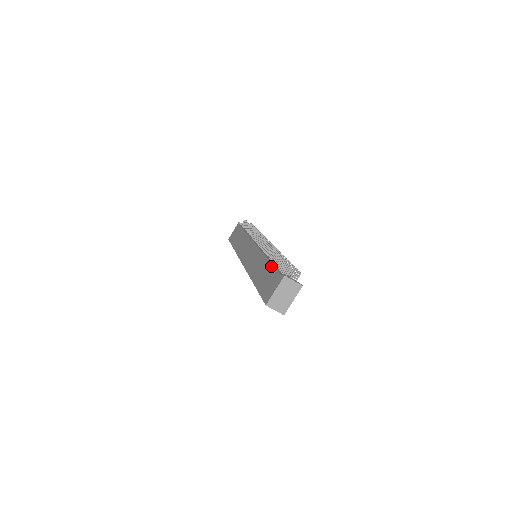
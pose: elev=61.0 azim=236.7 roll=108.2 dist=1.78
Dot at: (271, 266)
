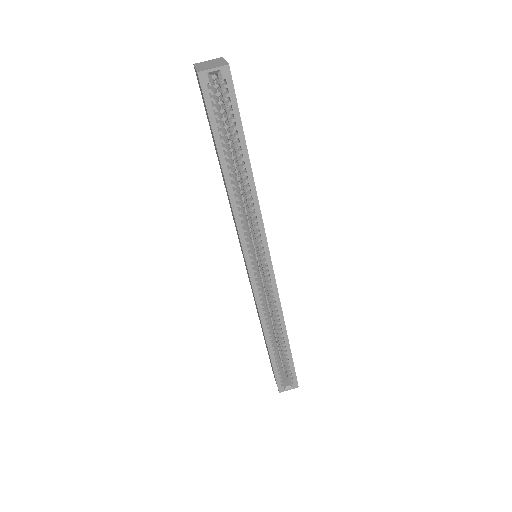
Dot at: occluded
